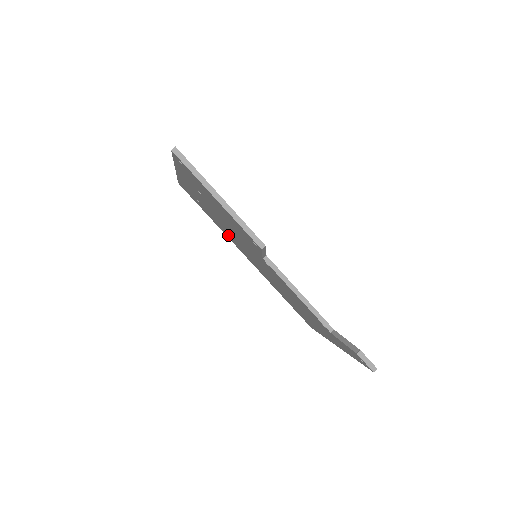
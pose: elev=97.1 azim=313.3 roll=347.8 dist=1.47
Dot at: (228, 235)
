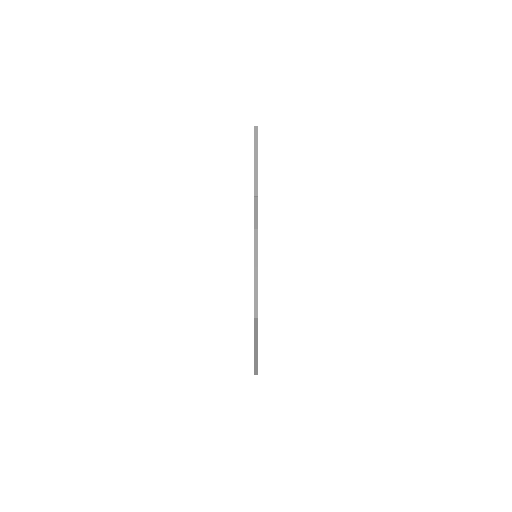
Dot at: occluded
